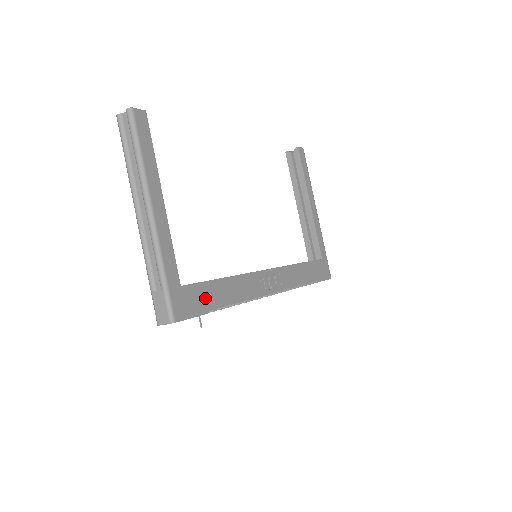
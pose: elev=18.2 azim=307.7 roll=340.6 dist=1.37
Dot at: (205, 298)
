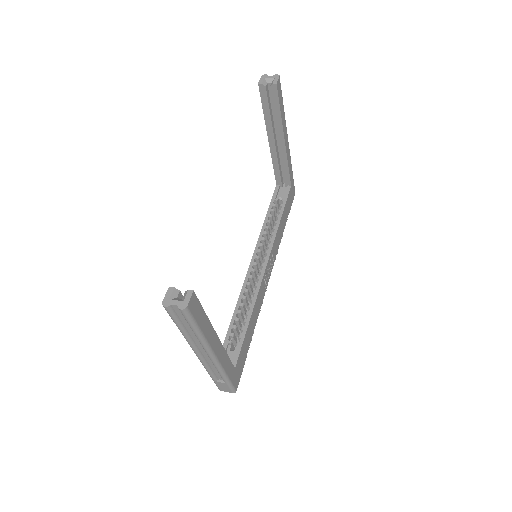
Dot at: (245, 351)
